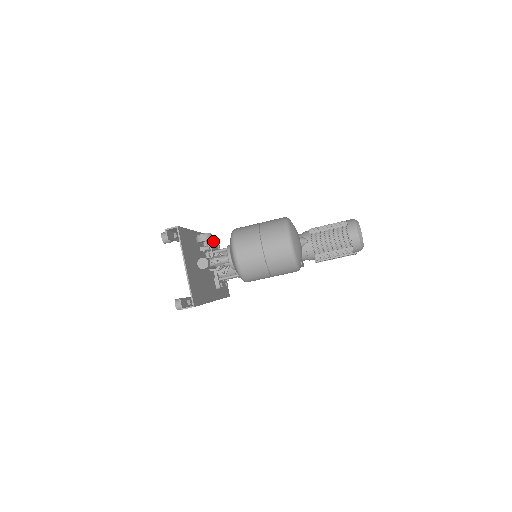
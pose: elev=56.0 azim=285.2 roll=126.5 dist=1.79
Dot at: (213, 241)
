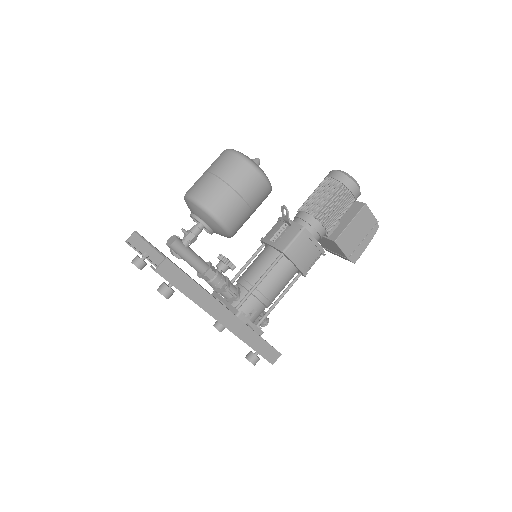
Dot at: occluded
